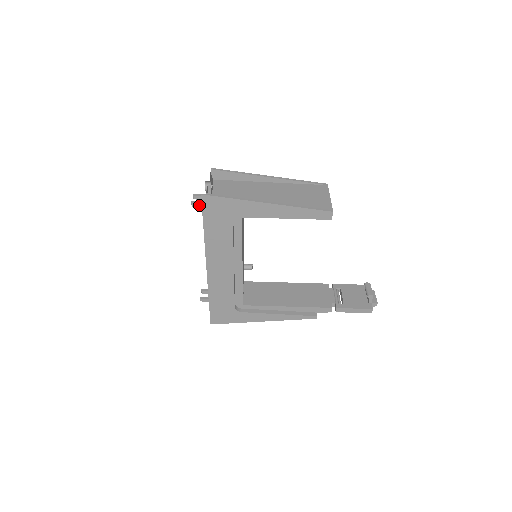
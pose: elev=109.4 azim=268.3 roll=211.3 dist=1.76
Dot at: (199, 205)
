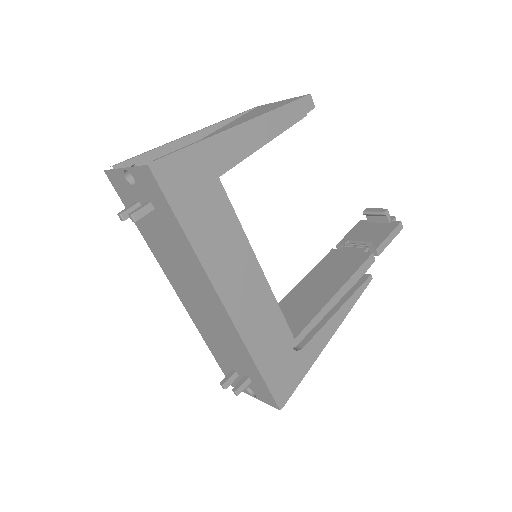
Dot at: (145, 211)
